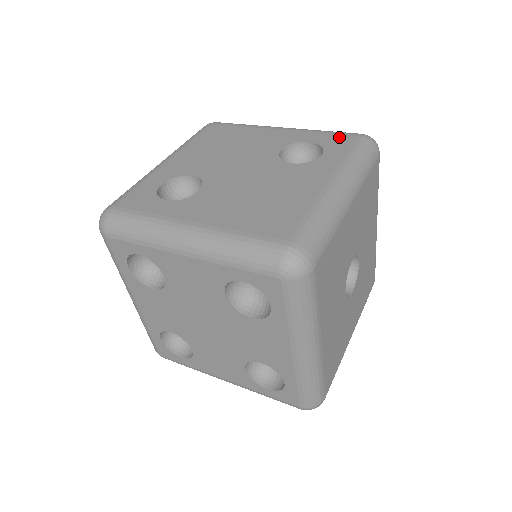
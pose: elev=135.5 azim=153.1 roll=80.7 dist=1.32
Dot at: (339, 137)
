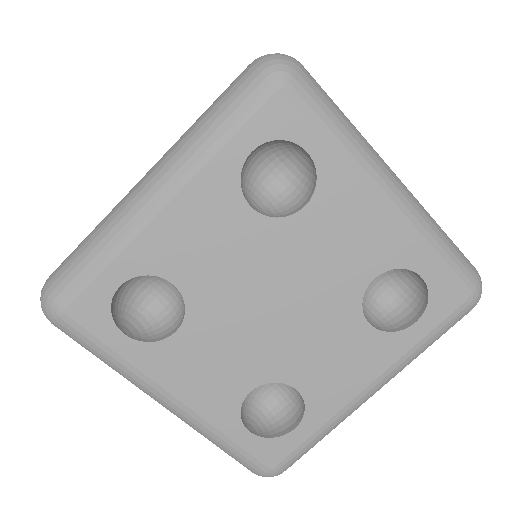
Dot at: occluded
